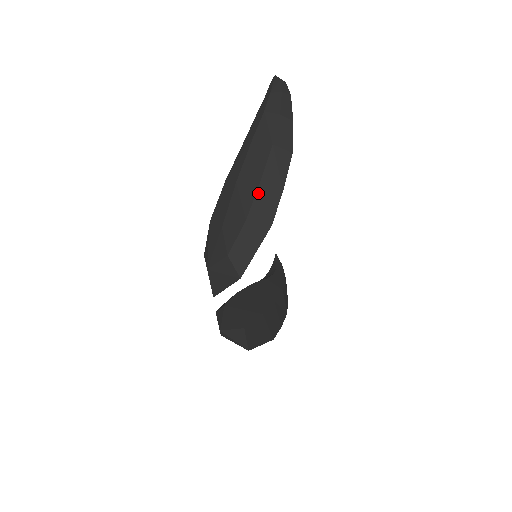
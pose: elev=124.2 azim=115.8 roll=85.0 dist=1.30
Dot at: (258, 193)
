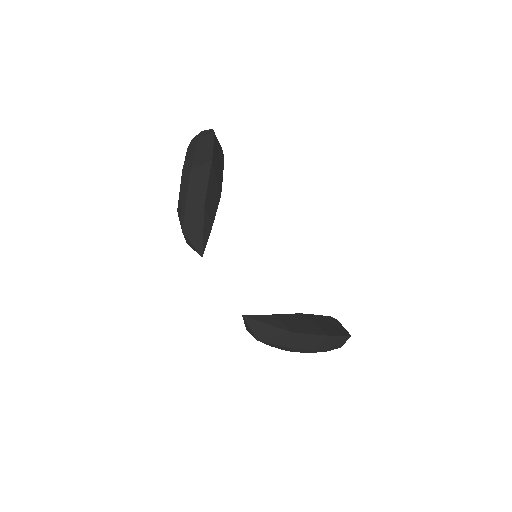
Dot at: (195, 156)
